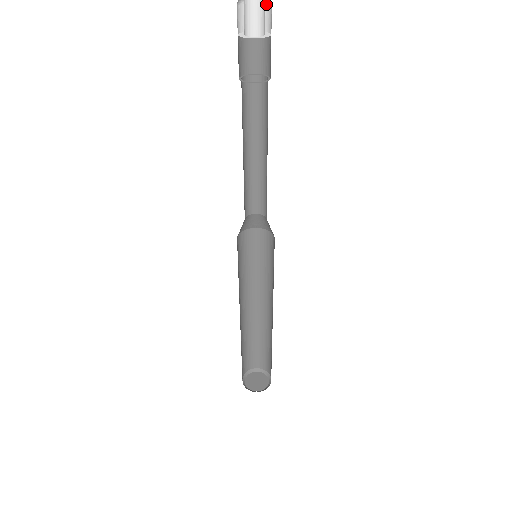
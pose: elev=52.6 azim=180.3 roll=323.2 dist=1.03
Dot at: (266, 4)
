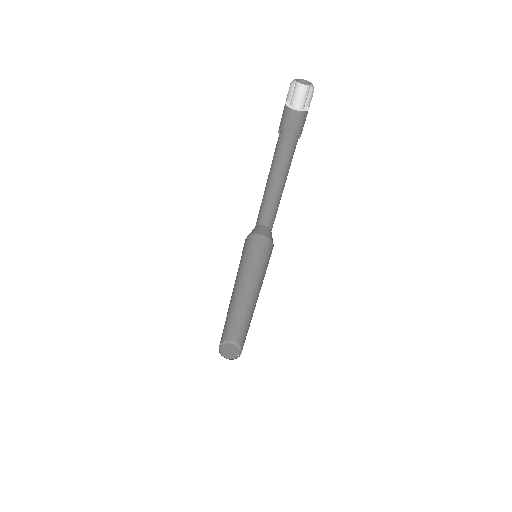
Dot at: occluded
